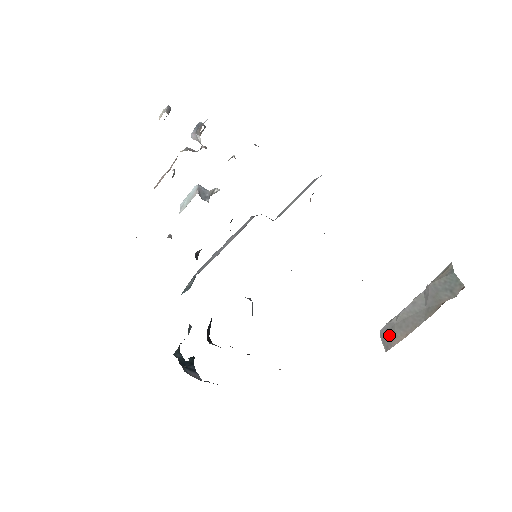
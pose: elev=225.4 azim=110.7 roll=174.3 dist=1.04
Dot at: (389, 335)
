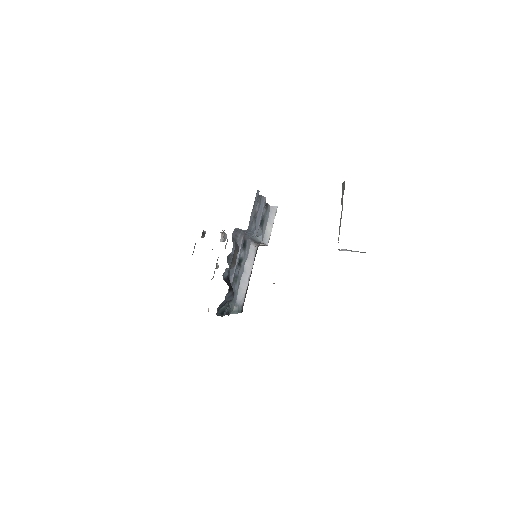
Dot at: (338, 242)
